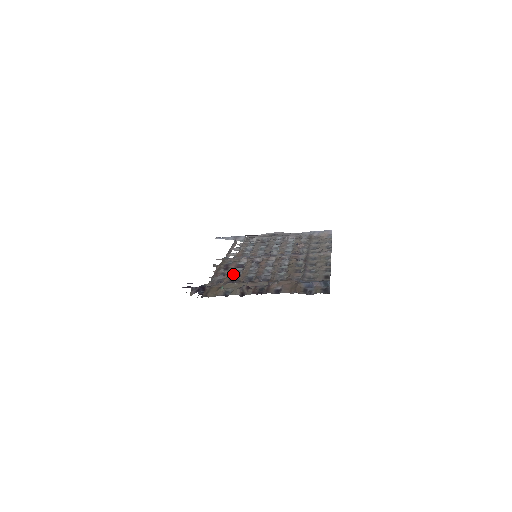
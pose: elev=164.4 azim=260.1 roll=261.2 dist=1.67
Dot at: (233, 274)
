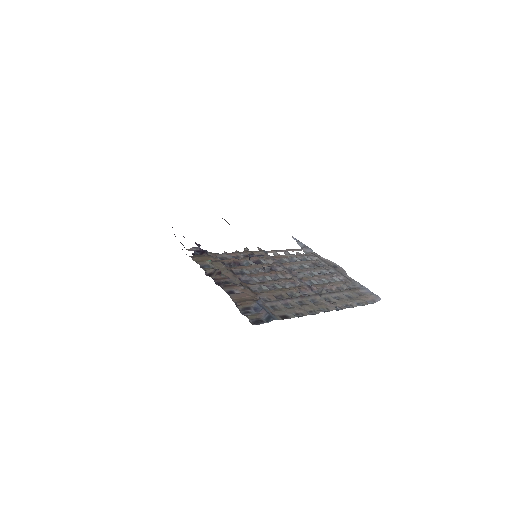
Dot at: (240, 262)
